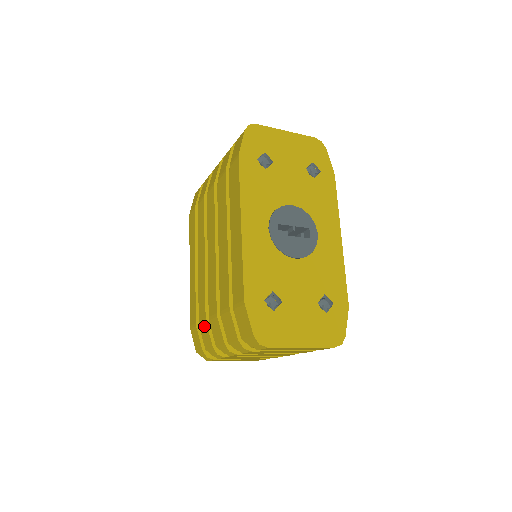
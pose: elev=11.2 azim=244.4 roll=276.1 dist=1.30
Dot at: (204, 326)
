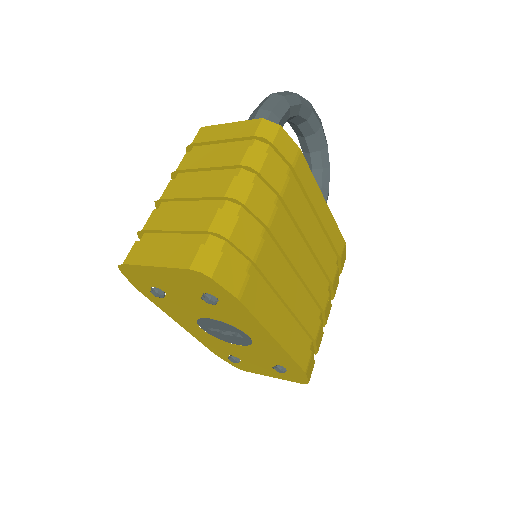
Dot at: occluded
